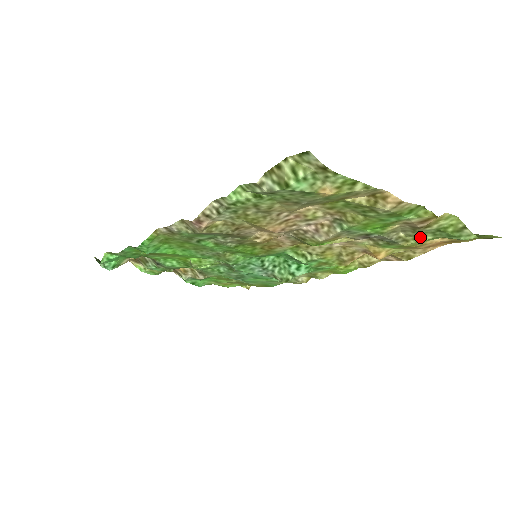
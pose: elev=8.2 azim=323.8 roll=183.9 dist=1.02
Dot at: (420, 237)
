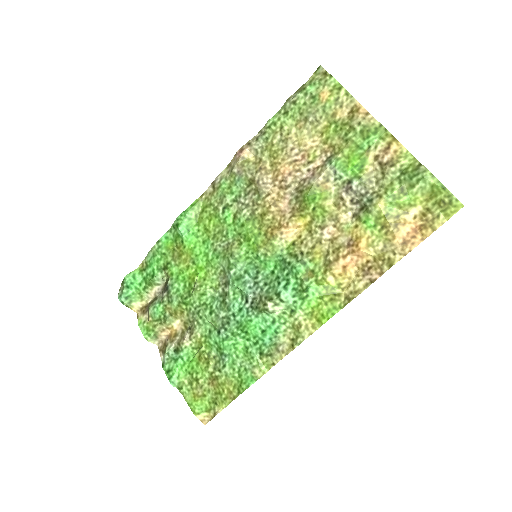
Dot at: (390, 189)
